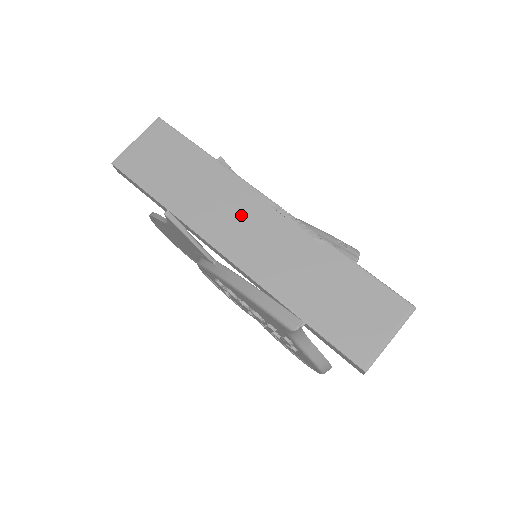
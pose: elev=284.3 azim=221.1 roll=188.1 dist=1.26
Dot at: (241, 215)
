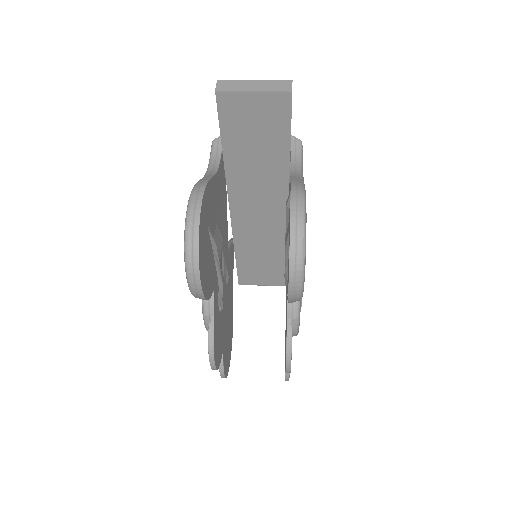
Dot at: occluded
